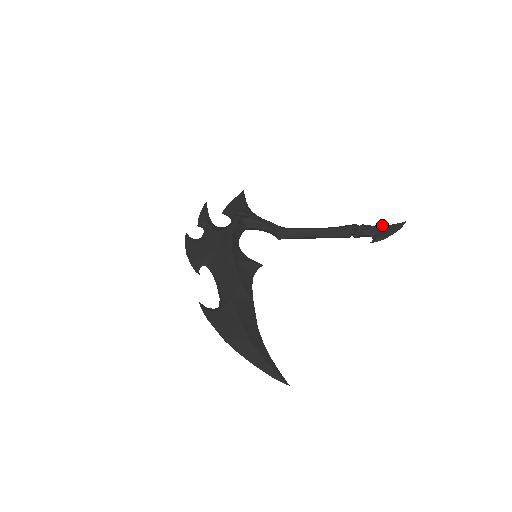
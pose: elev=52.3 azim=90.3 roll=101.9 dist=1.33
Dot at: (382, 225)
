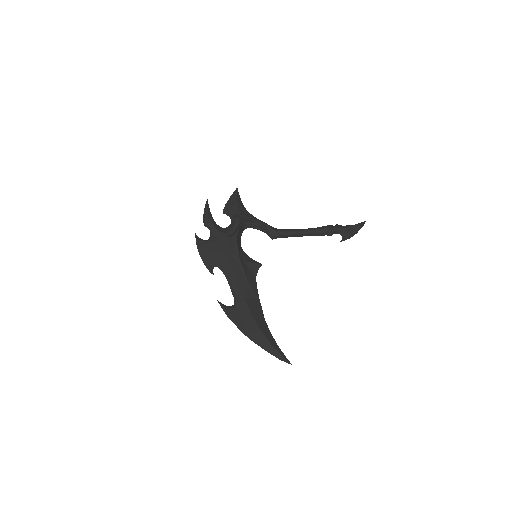
Dot at: (349, 226)
